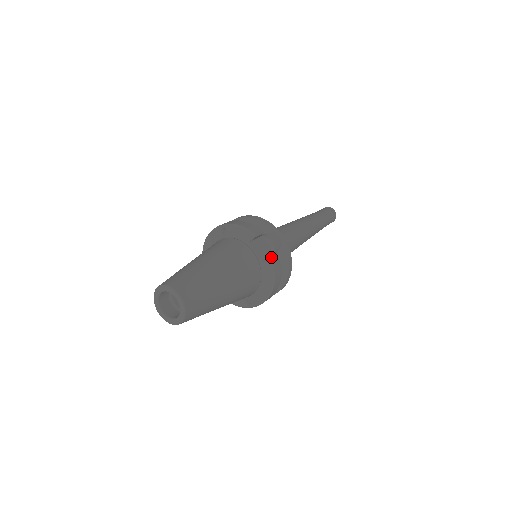
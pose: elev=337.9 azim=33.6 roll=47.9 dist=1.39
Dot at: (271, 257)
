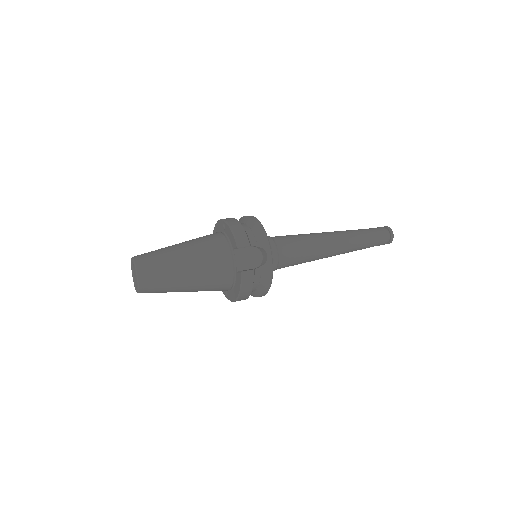
Dot at: (242, 272)
